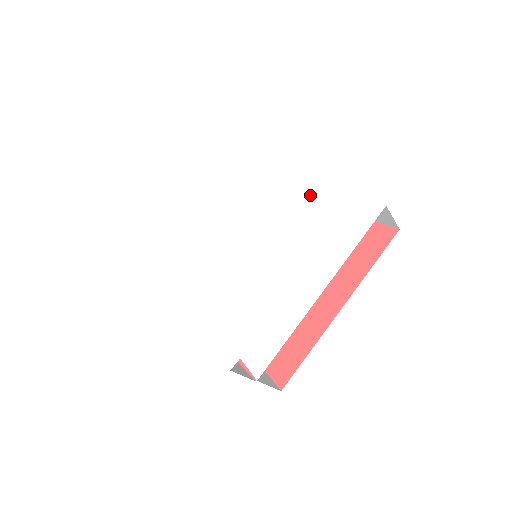
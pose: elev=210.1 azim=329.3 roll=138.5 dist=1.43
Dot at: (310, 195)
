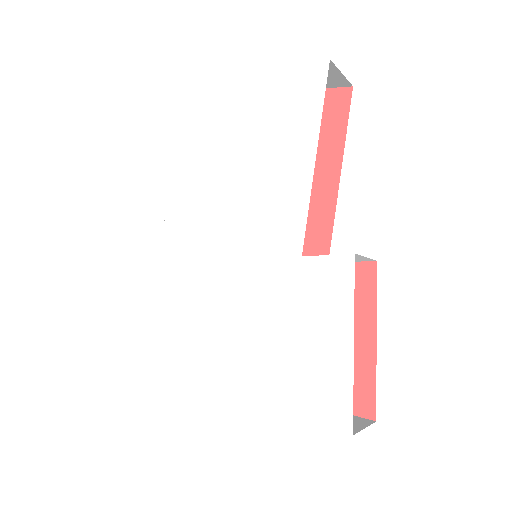
Dot at: (334, 303)
